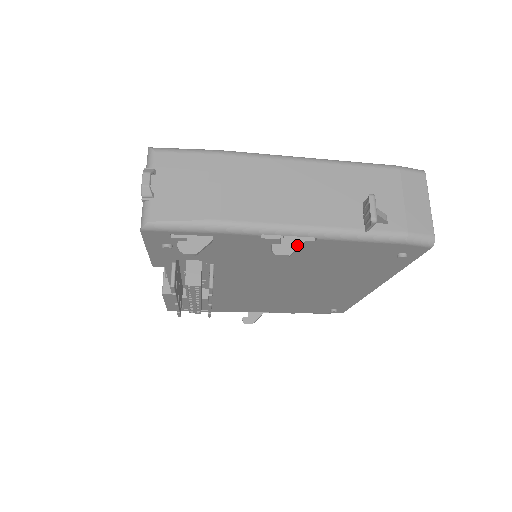
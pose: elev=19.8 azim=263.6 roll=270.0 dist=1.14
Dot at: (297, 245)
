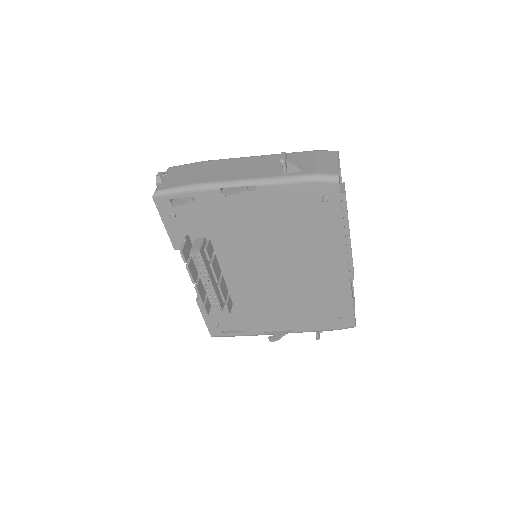
Dot at: (241, 190)
